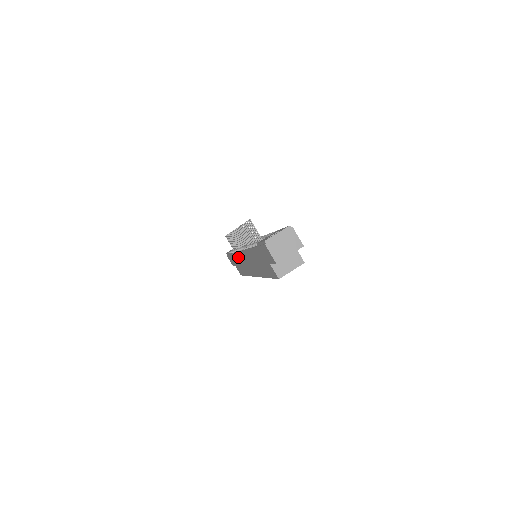
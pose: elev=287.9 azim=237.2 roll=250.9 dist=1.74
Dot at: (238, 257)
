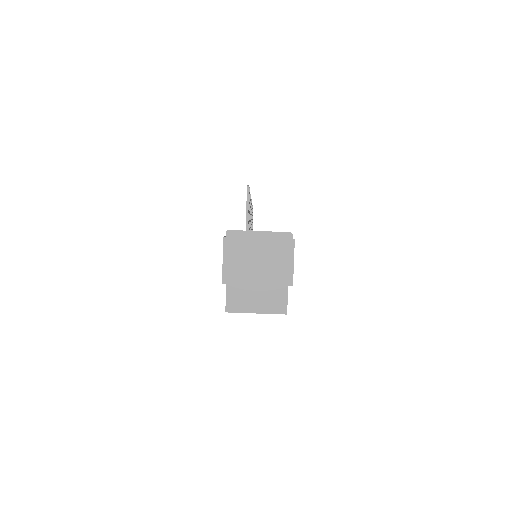
Dot at: occluded
